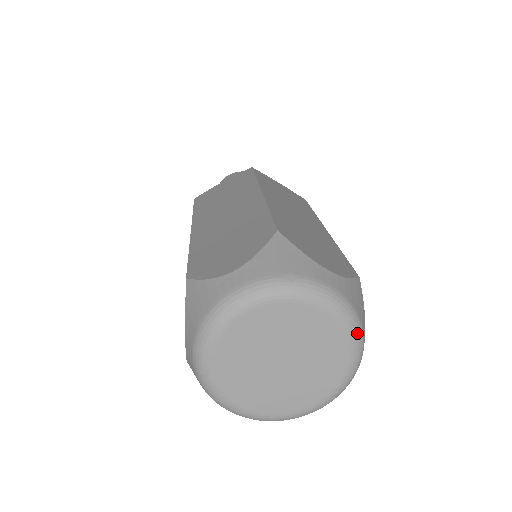
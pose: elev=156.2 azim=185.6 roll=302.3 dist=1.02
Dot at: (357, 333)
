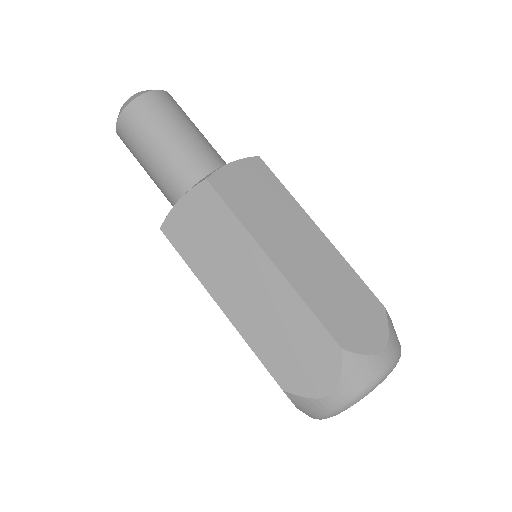
Dot at: occluded
